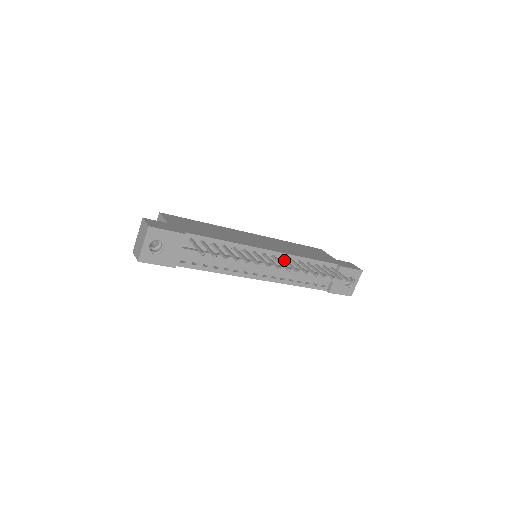
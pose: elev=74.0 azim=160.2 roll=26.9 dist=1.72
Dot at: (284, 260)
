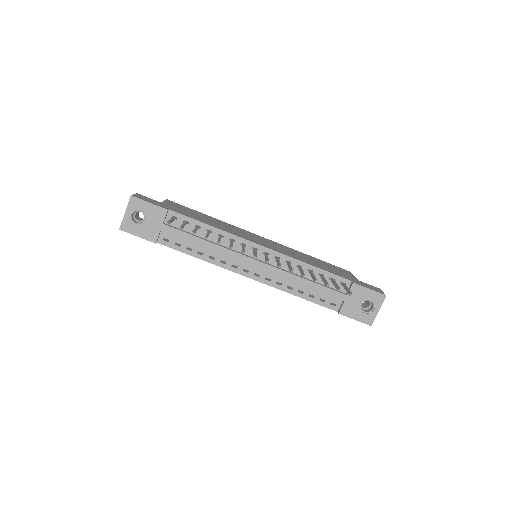
Dot at: (276, 258)
